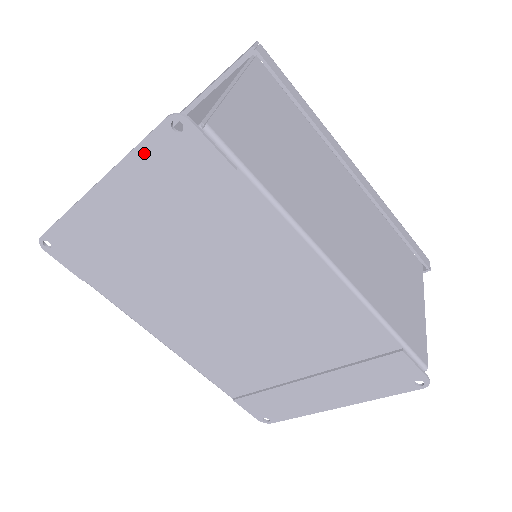
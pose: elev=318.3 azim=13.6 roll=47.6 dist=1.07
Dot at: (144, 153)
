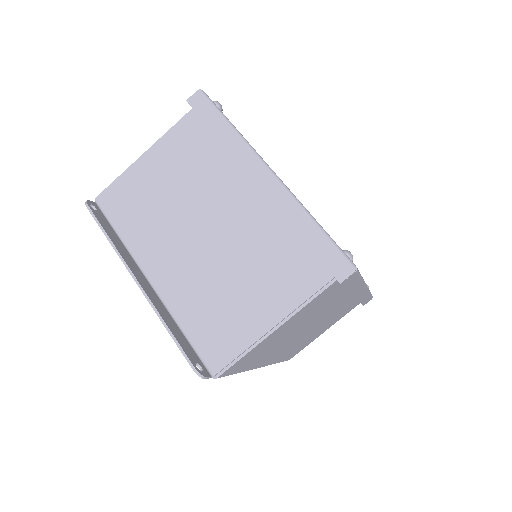
Dot at: (174, 335)
